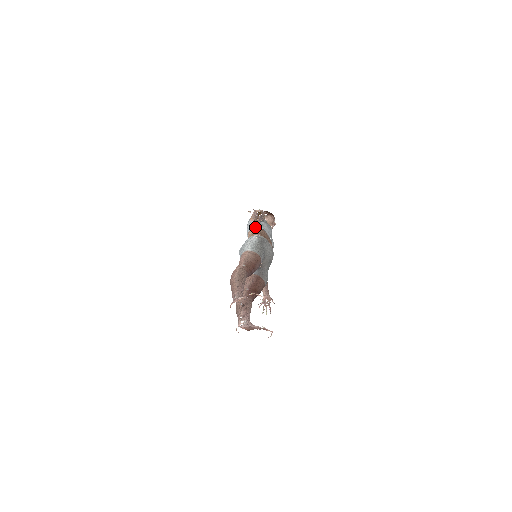
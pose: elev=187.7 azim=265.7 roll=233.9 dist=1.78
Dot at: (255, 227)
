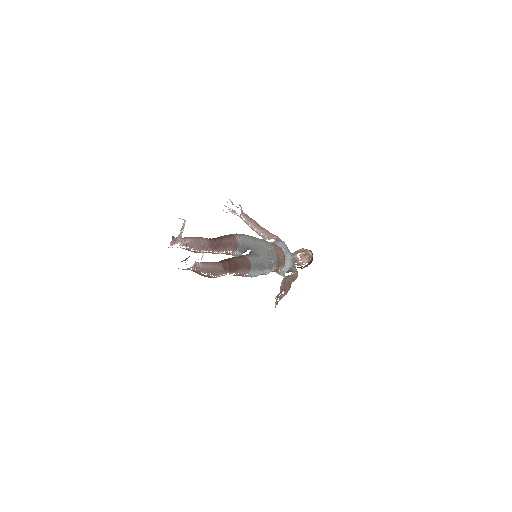
Dot at: occluded
